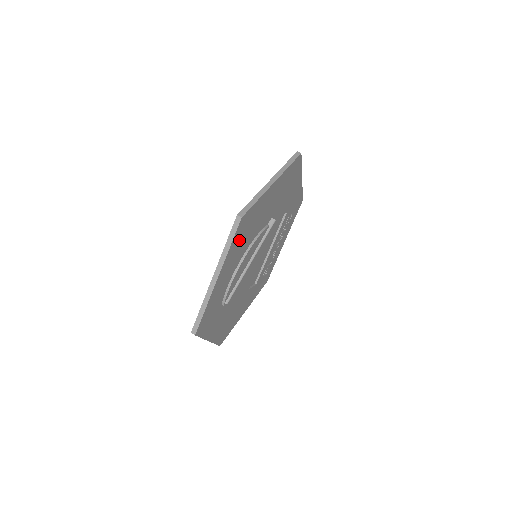
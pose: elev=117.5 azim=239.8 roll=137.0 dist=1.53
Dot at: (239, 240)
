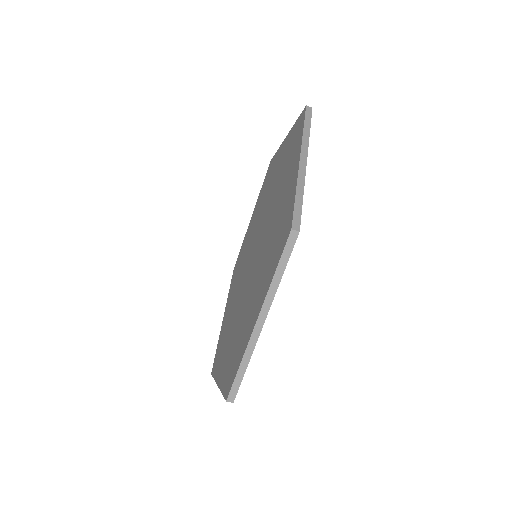
Dot at: occluded
